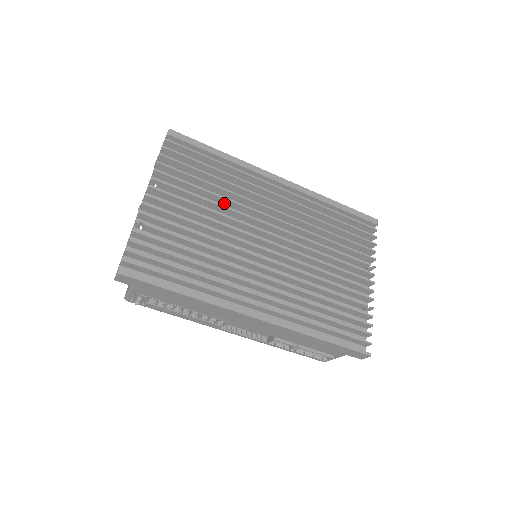
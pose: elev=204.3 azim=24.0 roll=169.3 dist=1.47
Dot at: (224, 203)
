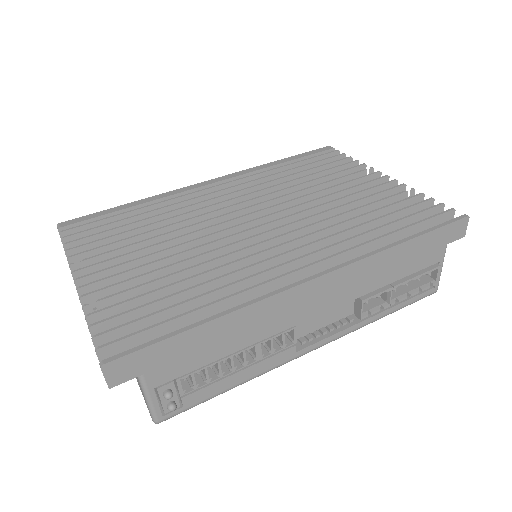
Dot at: occluded
